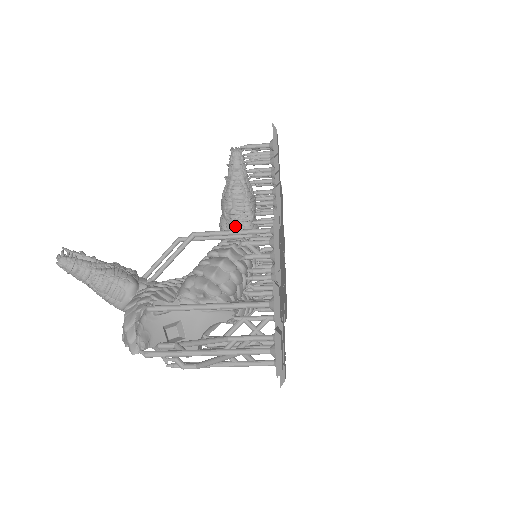
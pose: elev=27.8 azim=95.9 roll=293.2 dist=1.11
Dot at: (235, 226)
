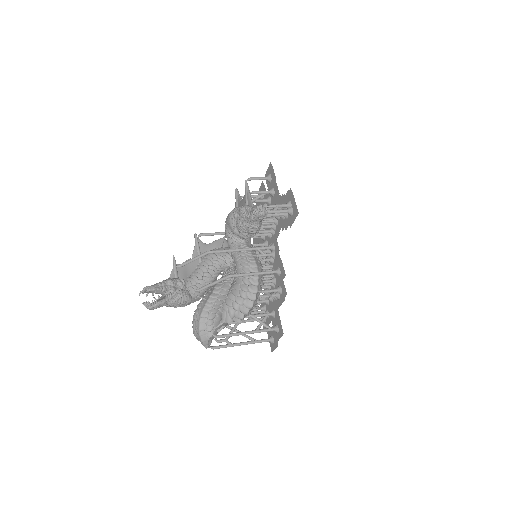
Dot at: (245, 237)
